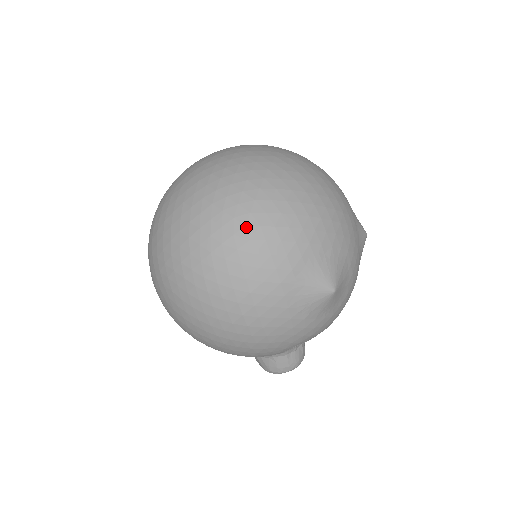
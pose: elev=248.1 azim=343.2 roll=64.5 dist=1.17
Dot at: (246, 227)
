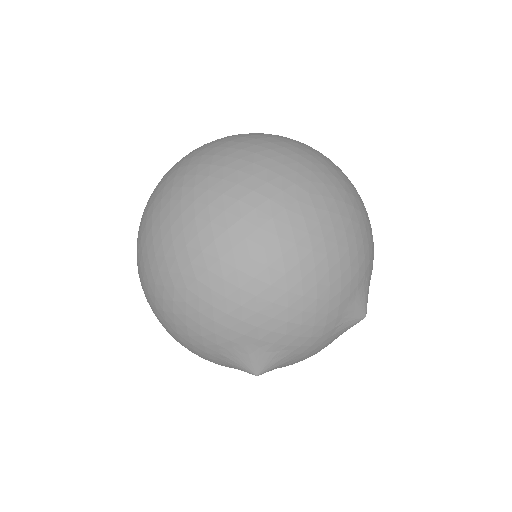
Dot at: (187, 289)
